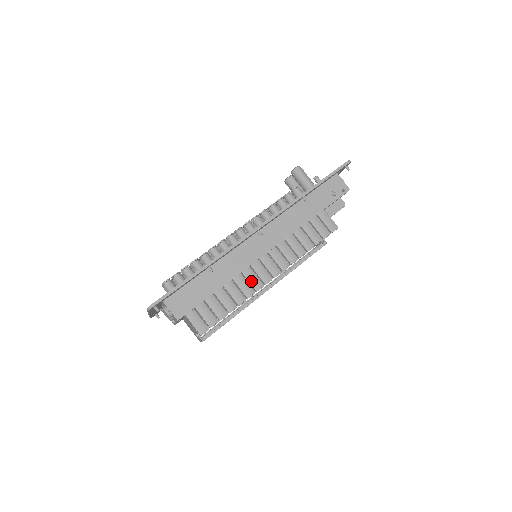
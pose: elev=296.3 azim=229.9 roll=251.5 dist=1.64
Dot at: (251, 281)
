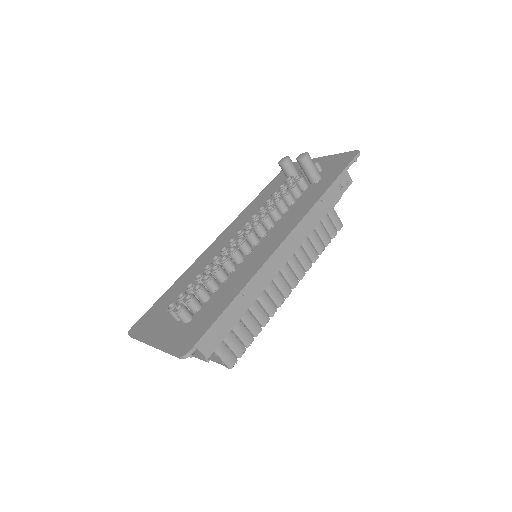
Dot at: (273, 297)
